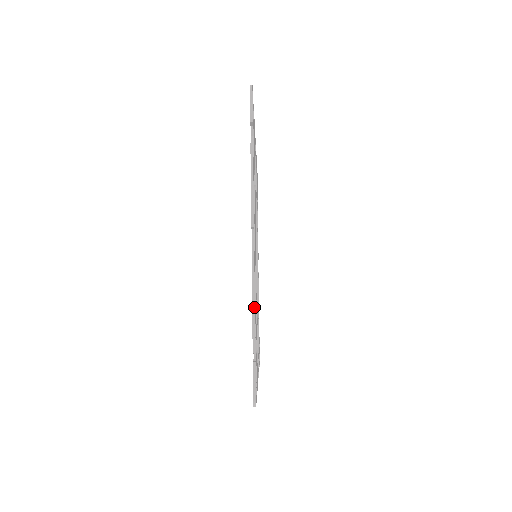
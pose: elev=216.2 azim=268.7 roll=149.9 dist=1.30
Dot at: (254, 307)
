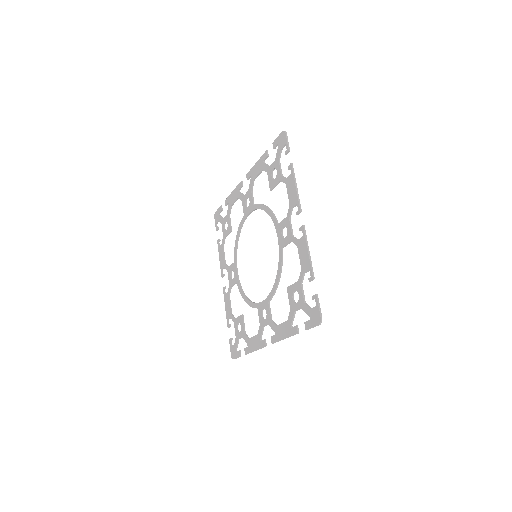
Dot at: occluded
